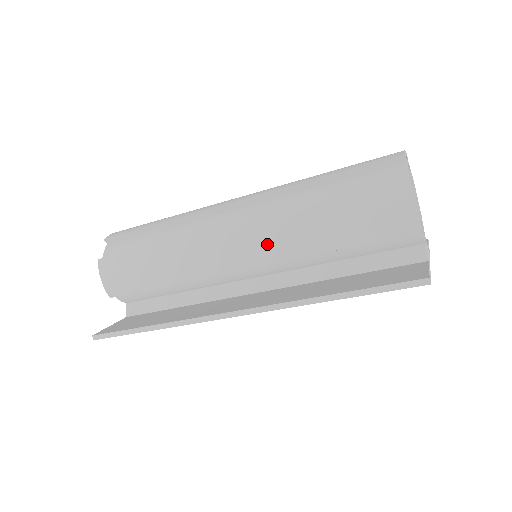
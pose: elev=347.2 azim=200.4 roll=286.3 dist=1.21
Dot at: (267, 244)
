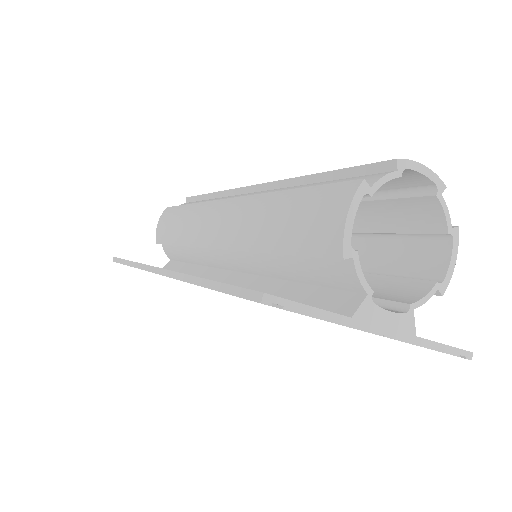
Dot at: (233, 224)
